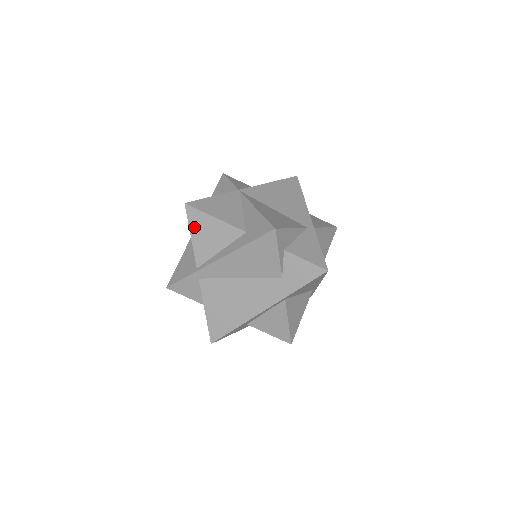
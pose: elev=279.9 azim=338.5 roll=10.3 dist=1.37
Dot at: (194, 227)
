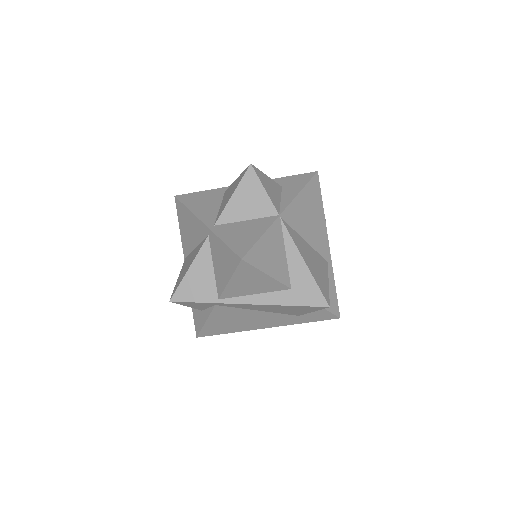
Dot at: (239, 276)
